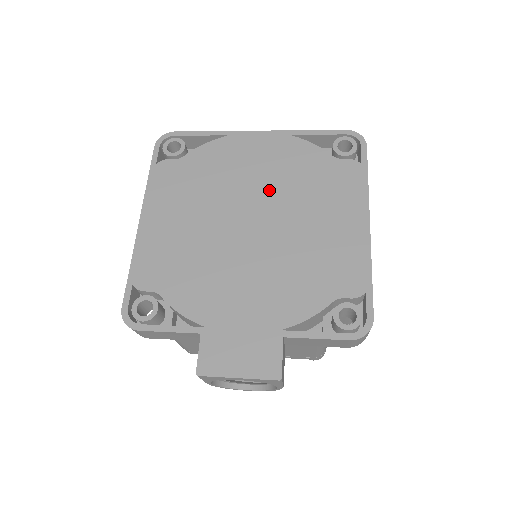
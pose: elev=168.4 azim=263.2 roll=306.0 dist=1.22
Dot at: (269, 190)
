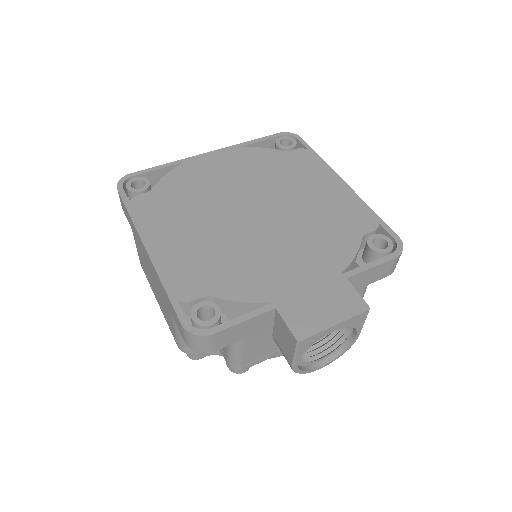
Dot at: (250, 186)
